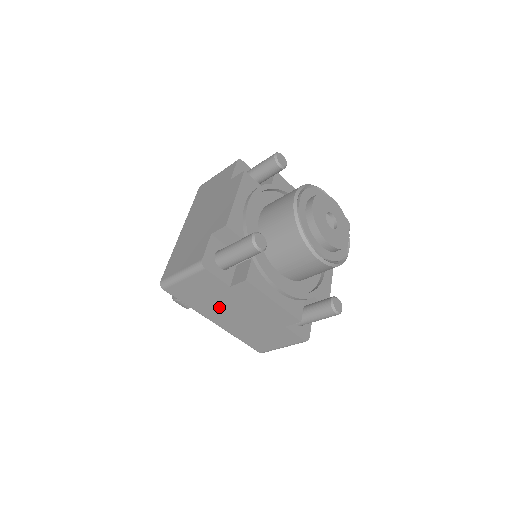
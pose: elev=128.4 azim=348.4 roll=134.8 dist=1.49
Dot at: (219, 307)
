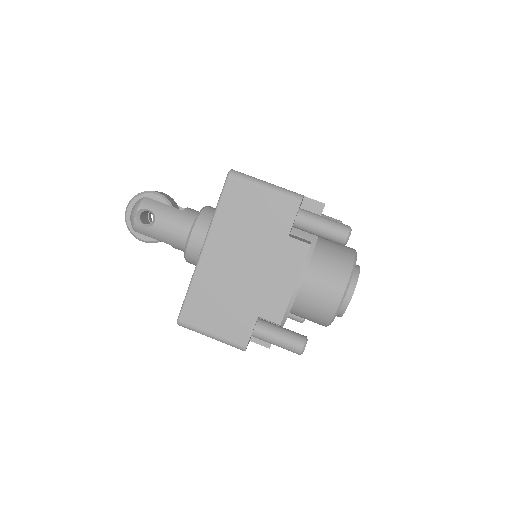
Dot at: occluded
